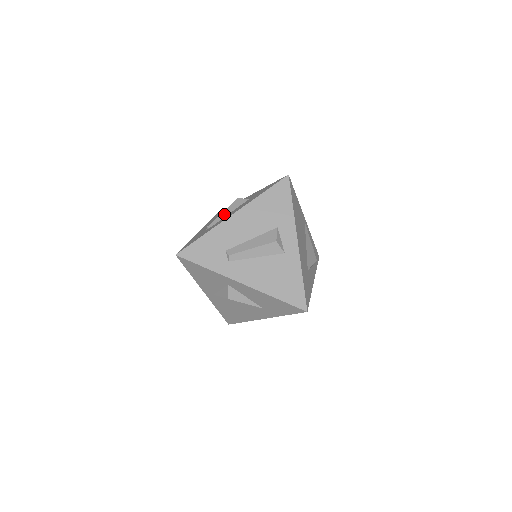
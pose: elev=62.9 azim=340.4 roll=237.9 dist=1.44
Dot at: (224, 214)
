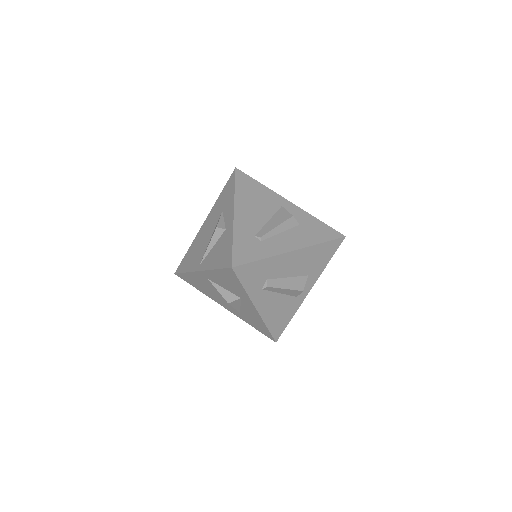
Dot at: (277, 230)
